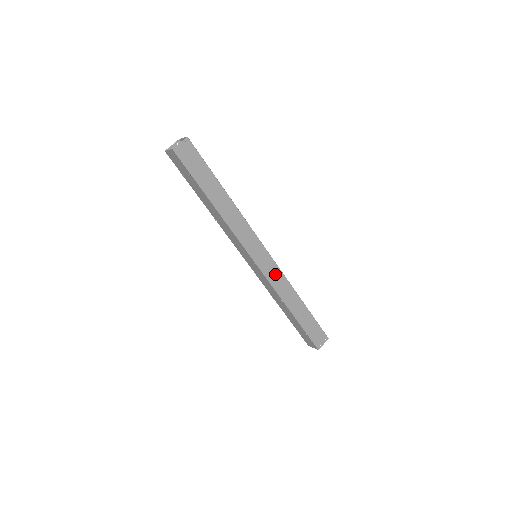
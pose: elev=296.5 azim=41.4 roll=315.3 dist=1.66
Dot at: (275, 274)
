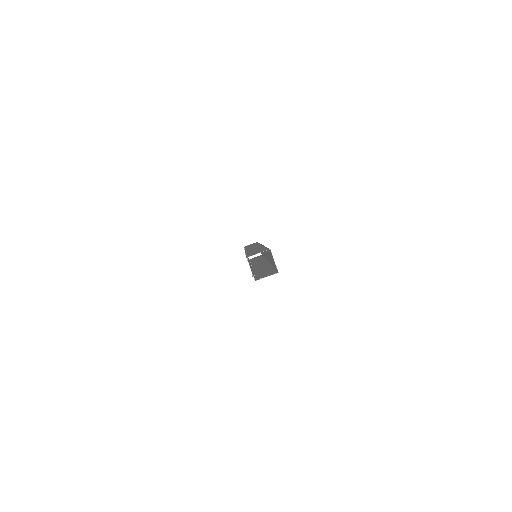
Dot at: occluded
